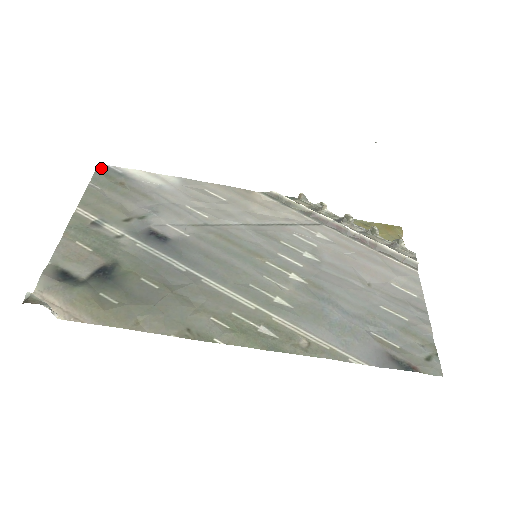
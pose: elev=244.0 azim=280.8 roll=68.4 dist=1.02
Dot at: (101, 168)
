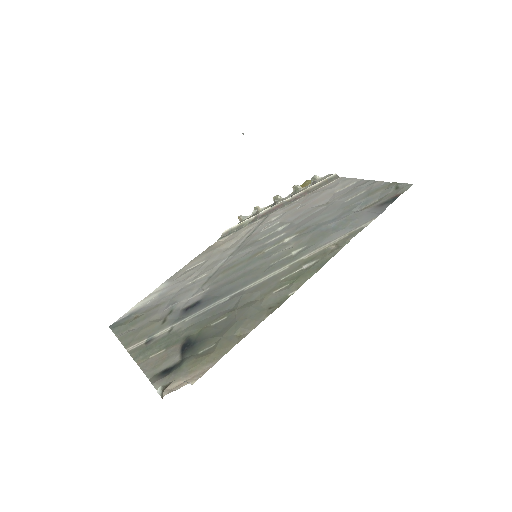
Dot at: (113, 326)
